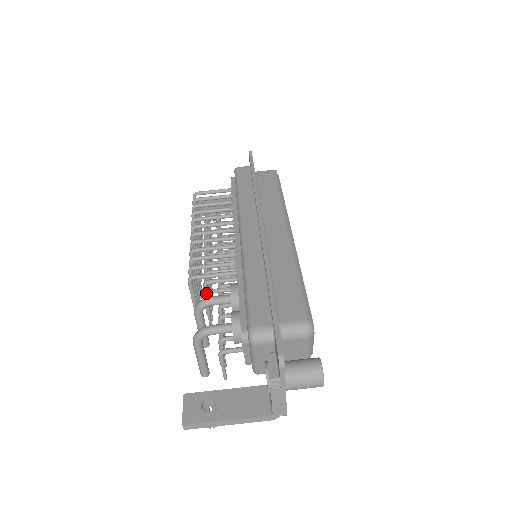
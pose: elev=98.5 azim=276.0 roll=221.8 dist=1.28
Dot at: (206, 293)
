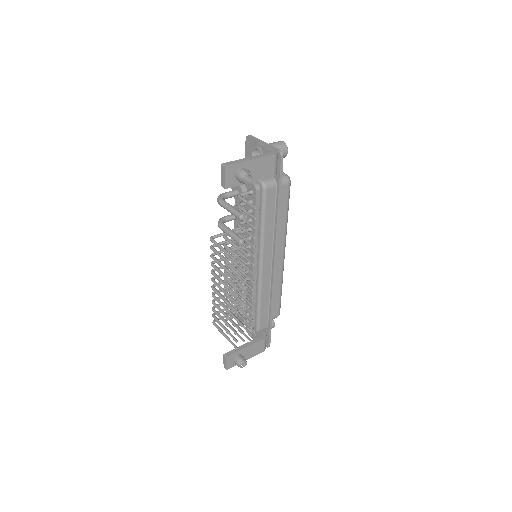
Dot at: (224, 234)
